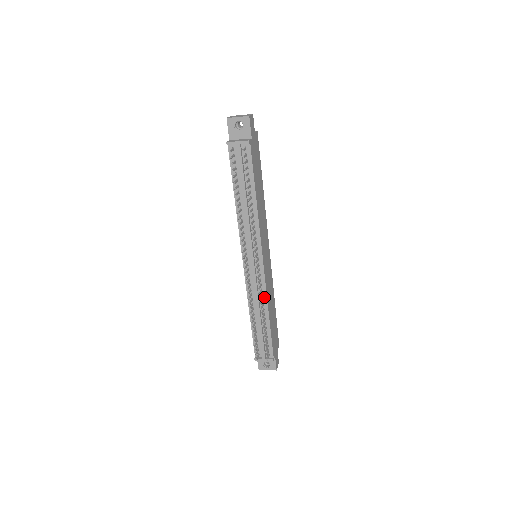
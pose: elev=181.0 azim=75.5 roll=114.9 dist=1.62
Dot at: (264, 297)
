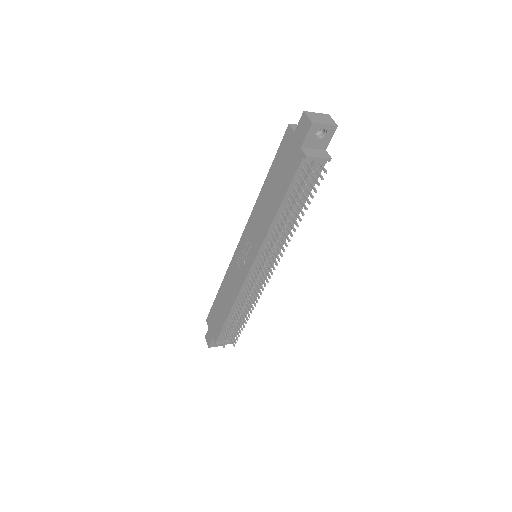
Dot at: (254, 295)
